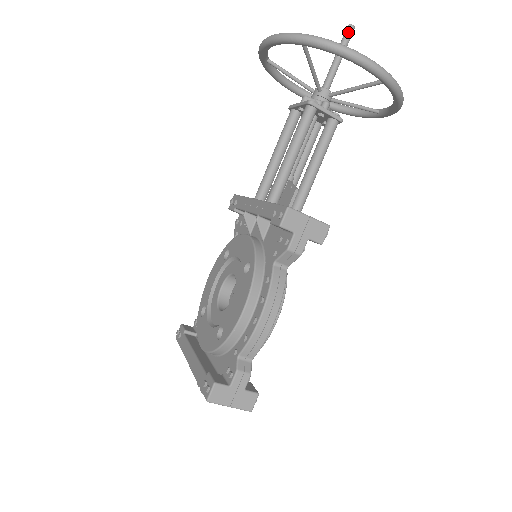
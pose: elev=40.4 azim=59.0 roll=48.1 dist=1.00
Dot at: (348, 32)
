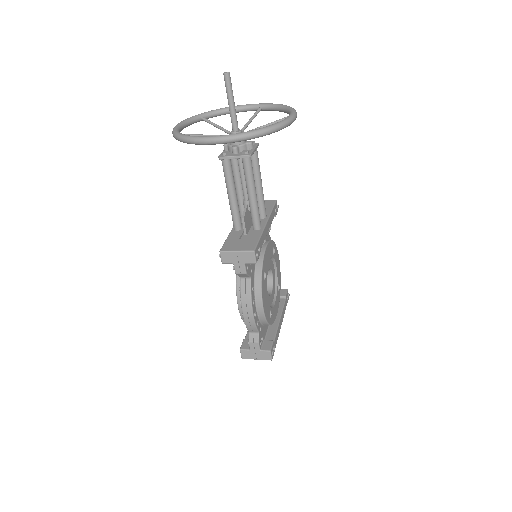
Dot at: (225, 81)
